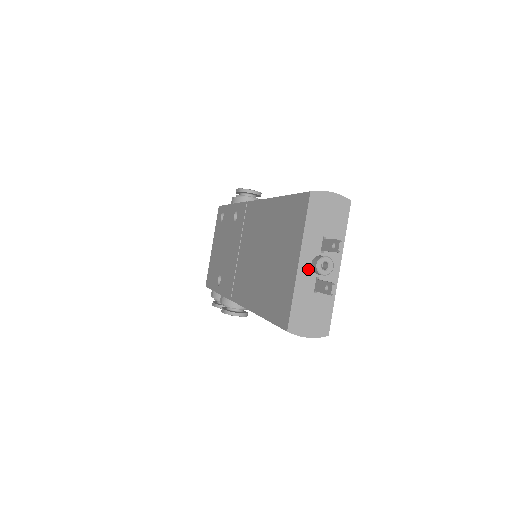
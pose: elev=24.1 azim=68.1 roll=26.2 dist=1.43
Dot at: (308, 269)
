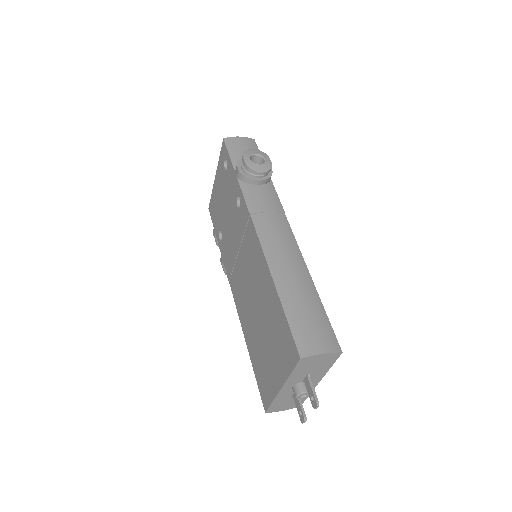
Dot at: (289, 389)
